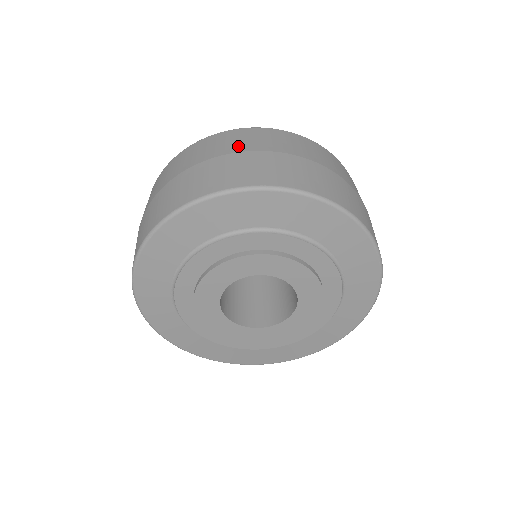
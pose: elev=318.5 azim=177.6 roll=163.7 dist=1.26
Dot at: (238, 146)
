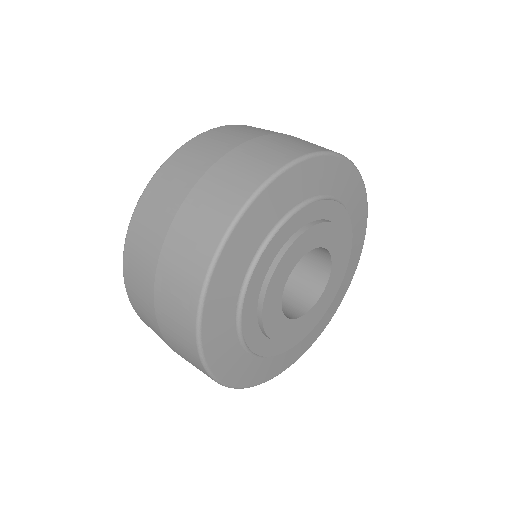
Dot at: (257, 132)
